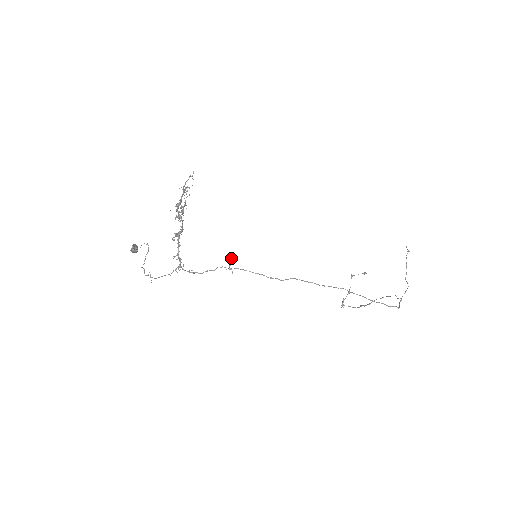
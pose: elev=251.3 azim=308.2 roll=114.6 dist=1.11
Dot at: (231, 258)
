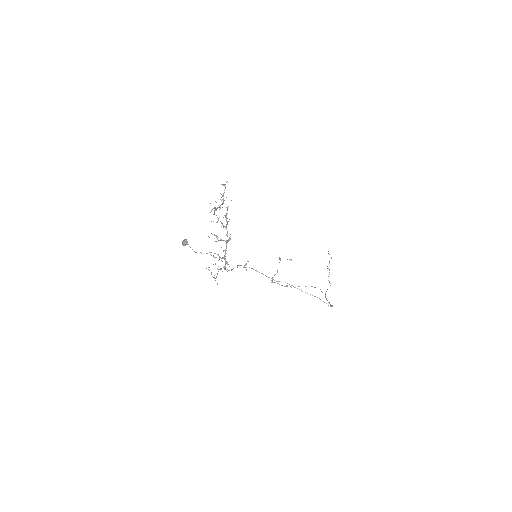
Dot at: occluded
